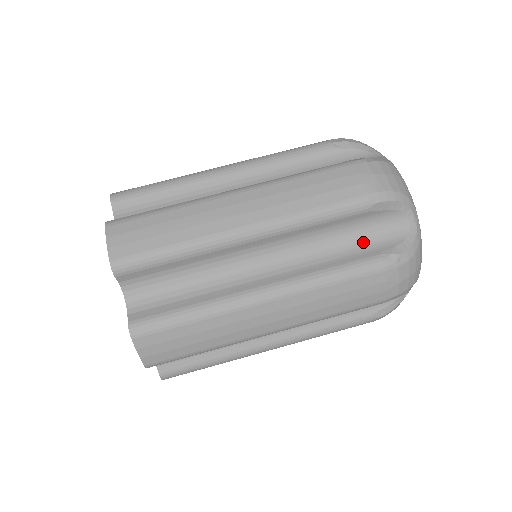
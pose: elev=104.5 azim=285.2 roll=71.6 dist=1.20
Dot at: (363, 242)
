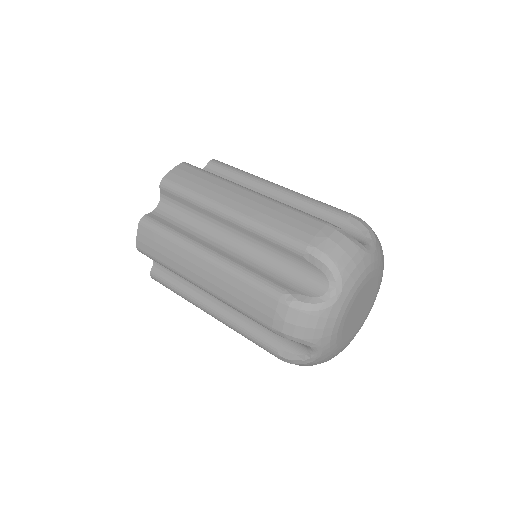
Dot at: (288, 277)
